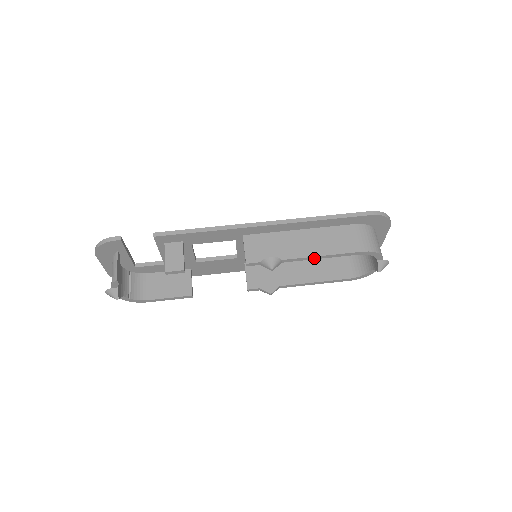
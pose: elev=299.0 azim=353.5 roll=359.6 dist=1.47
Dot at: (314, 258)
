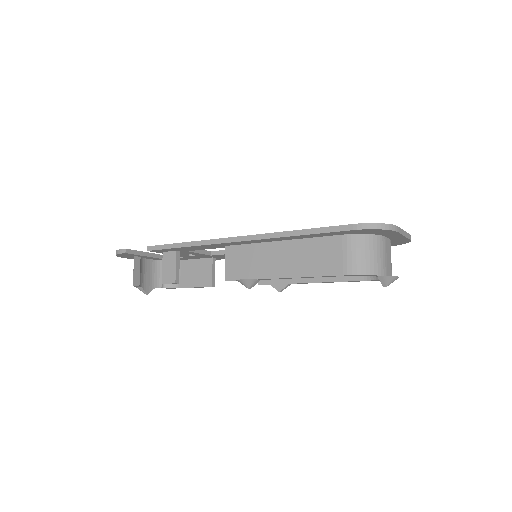
Dot at: occluded
